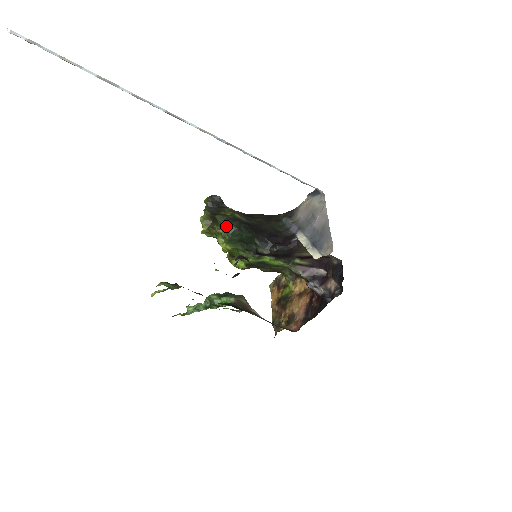
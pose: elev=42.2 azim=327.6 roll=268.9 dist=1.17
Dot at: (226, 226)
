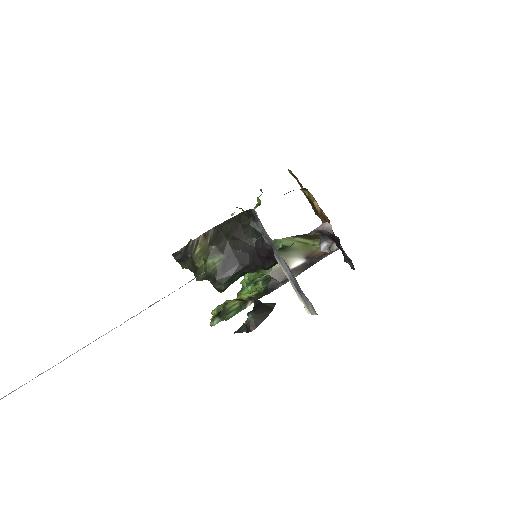
Dot at: occluded
